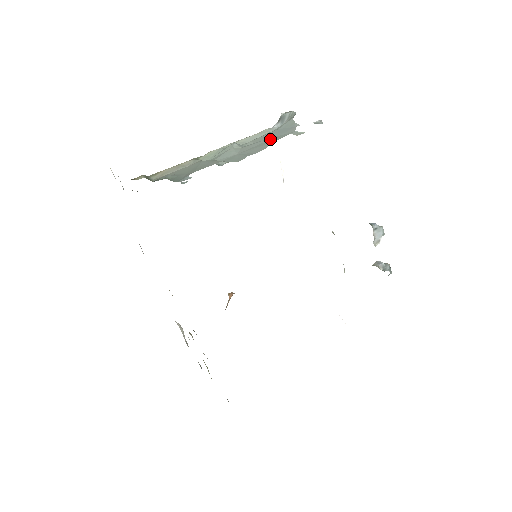
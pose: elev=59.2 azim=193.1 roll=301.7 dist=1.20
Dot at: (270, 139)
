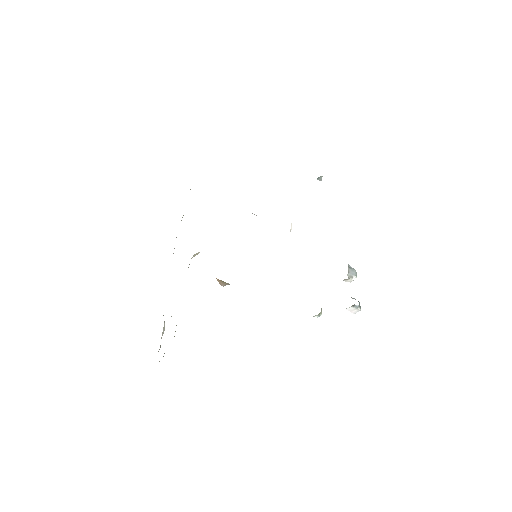
Dot at: occluded
